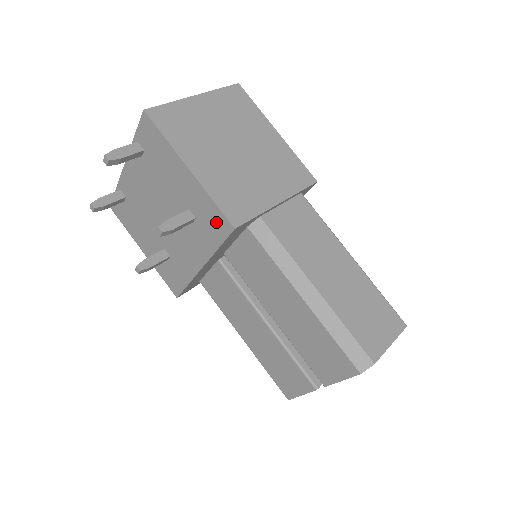
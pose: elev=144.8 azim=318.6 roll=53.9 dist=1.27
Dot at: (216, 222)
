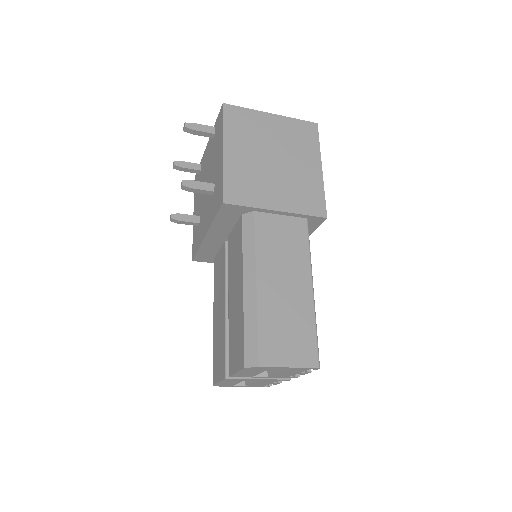
Dot at: (219, 196)
